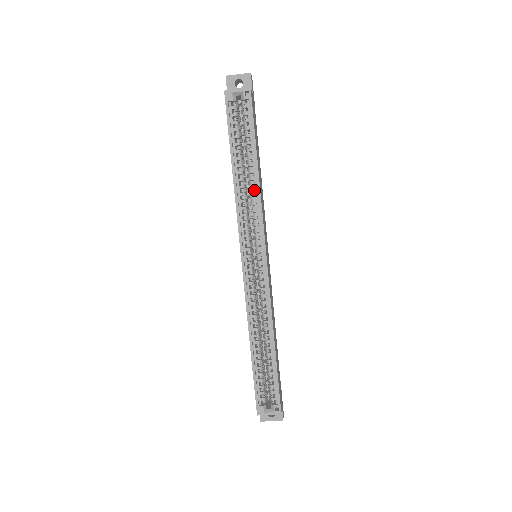
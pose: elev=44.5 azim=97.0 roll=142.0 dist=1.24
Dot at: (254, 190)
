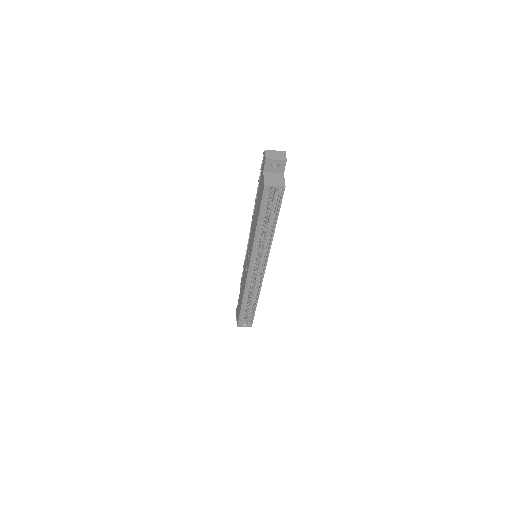
Dot at: occluded
